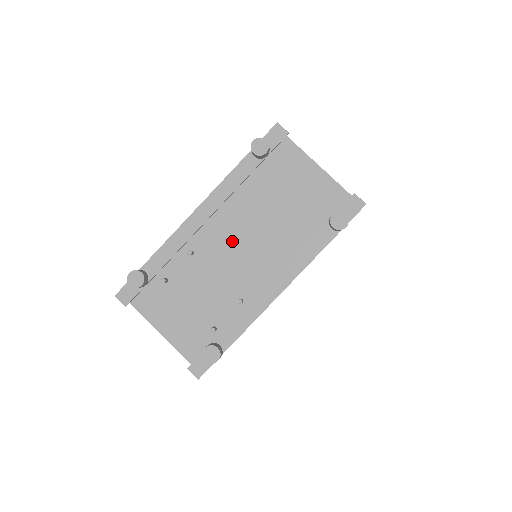
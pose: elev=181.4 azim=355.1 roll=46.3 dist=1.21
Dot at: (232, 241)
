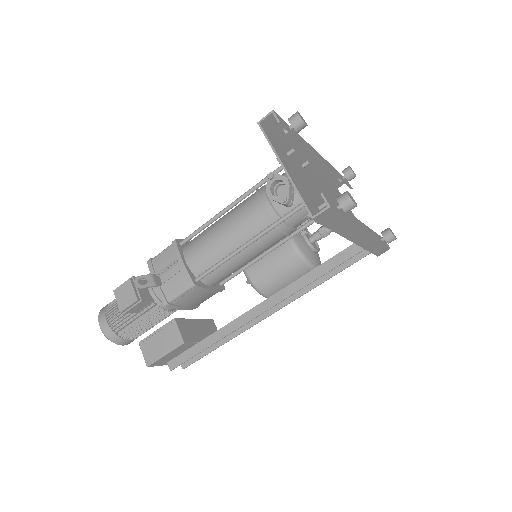
Dot at: (324, 191)
